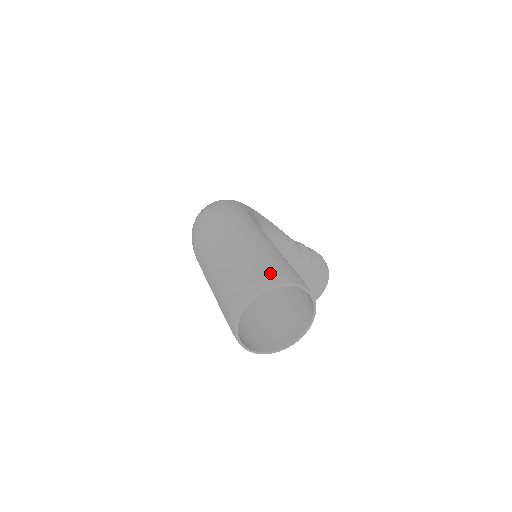
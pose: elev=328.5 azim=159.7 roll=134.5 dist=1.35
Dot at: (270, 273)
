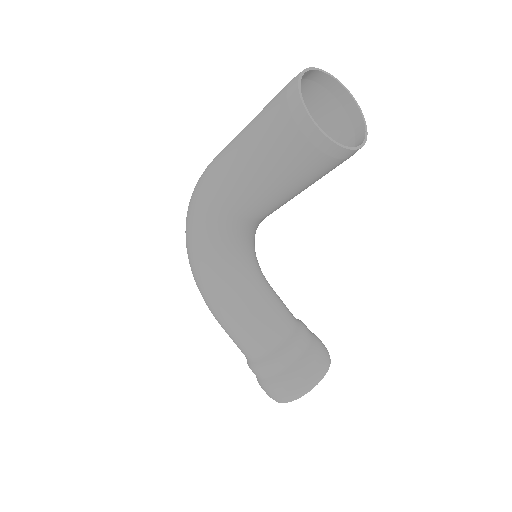
Dot at: (314, 82)
